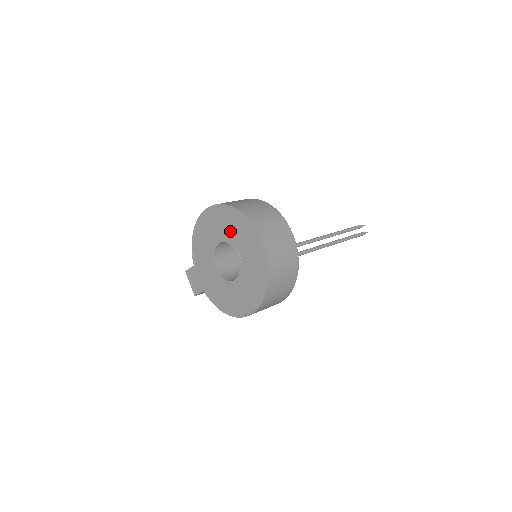
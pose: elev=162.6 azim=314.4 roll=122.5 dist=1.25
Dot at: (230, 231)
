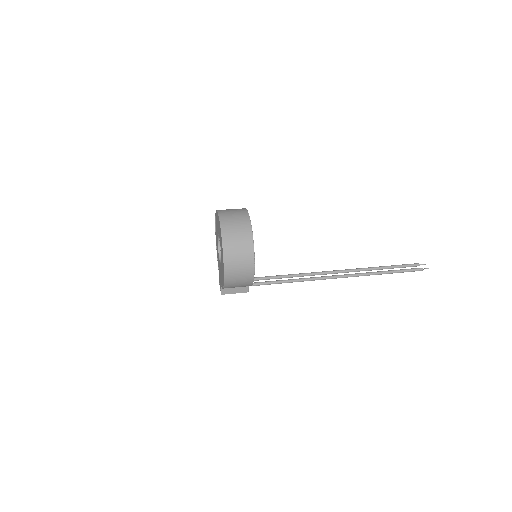
Dot at: (217, 228)
